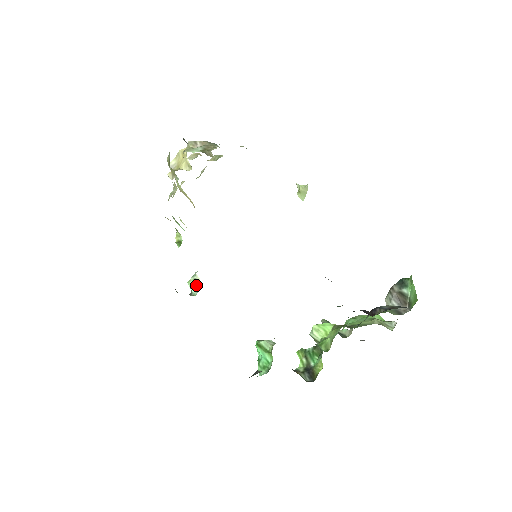
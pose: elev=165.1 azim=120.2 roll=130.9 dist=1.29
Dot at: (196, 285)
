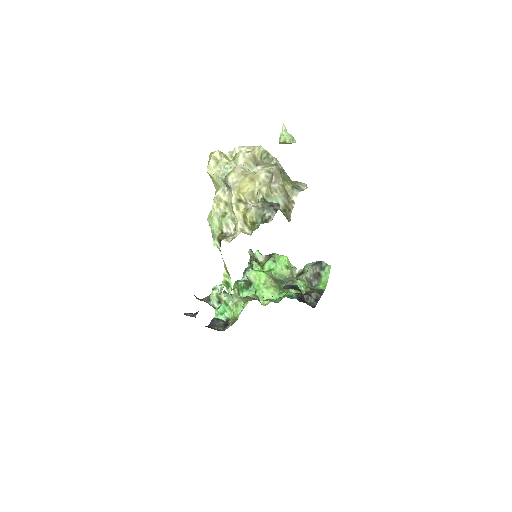
Dot at: (218, 300)
